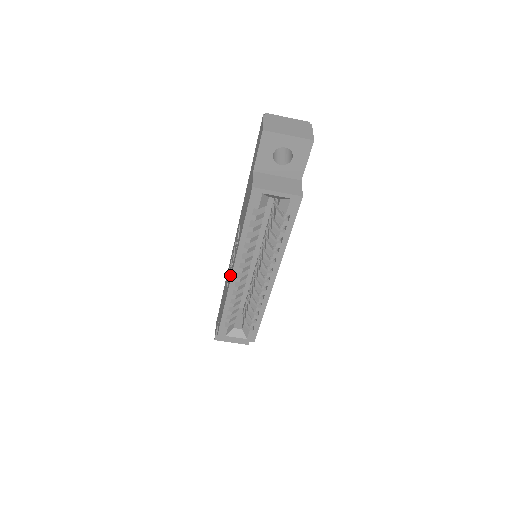
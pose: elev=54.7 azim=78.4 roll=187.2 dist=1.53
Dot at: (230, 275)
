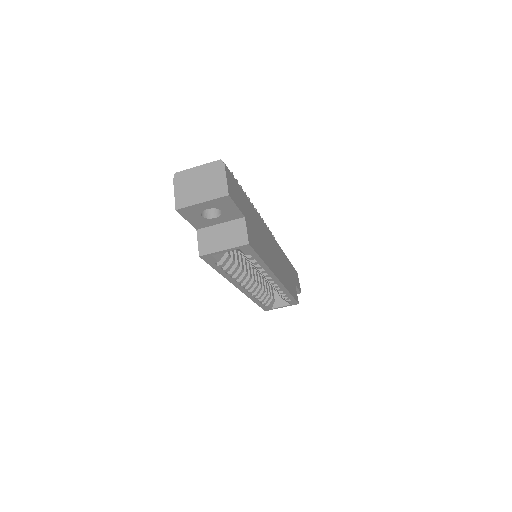
Dot at: occluded
